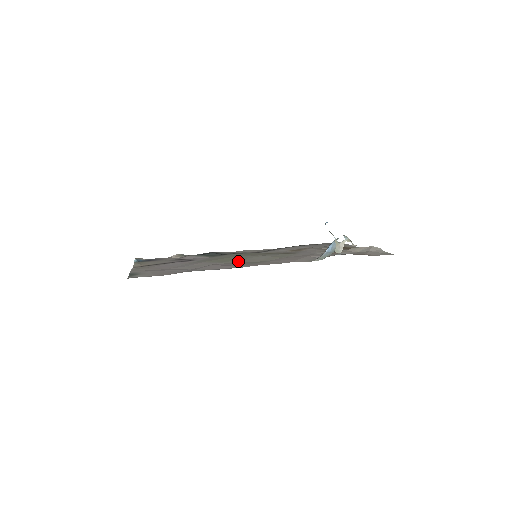
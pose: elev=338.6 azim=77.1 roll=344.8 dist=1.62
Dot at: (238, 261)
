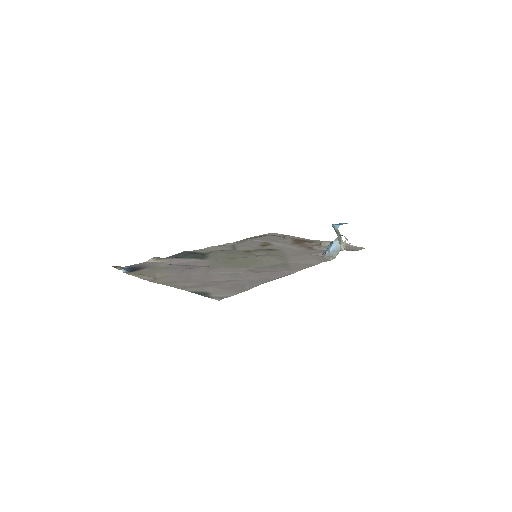
Dot at: (261, 264)
